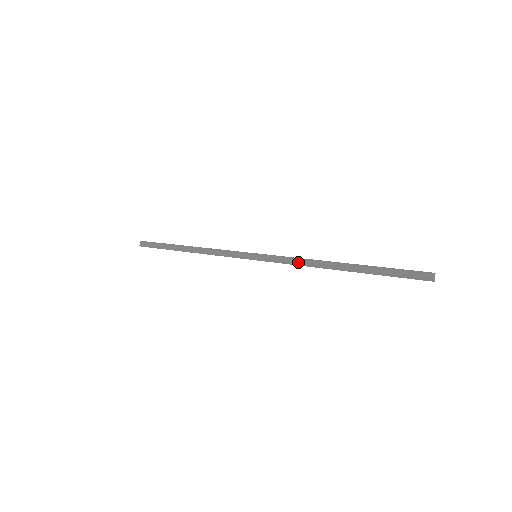
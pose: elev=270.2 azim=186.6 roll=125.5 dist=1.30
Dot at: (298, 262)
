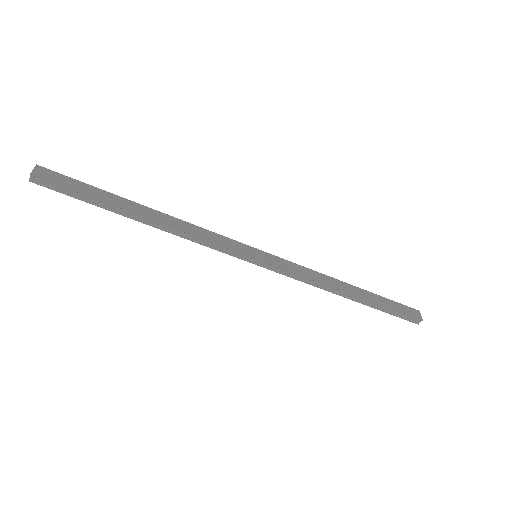
Dot at: (311, 283)
